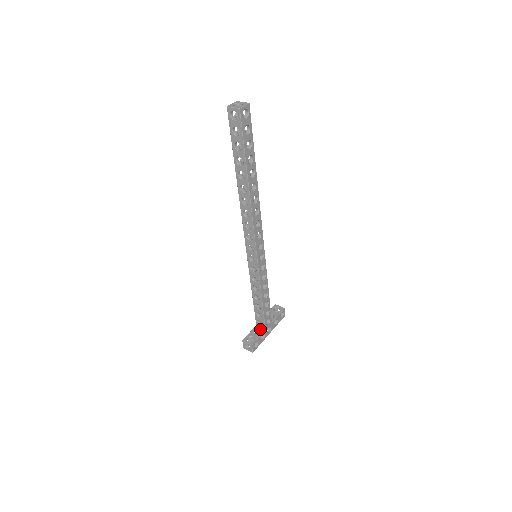
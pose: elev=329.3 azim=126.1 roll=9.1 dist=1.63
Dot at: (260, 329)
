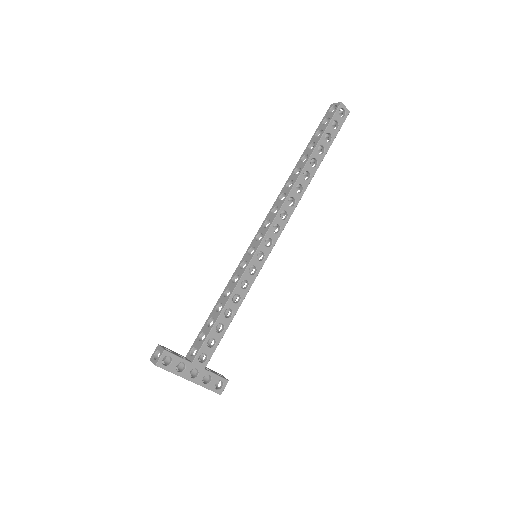
Dot at: (187, 358)
